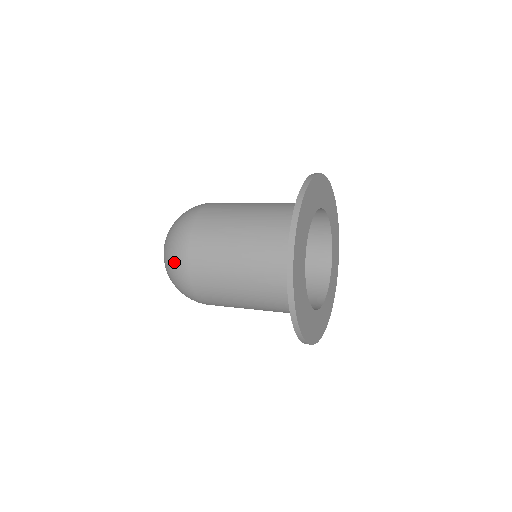
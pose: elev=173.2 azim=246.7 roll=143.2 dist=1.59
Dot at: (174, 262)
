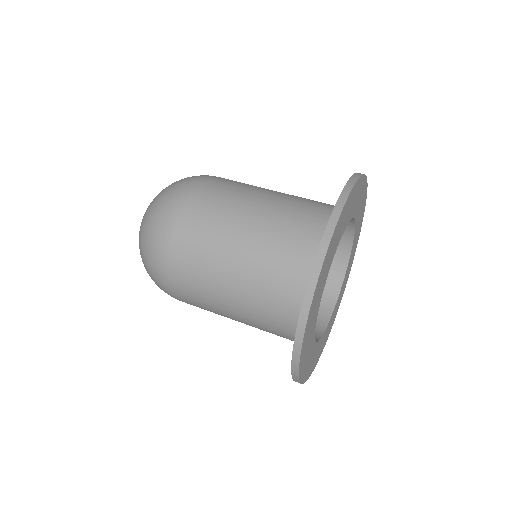
Dot at: (157, 285)
